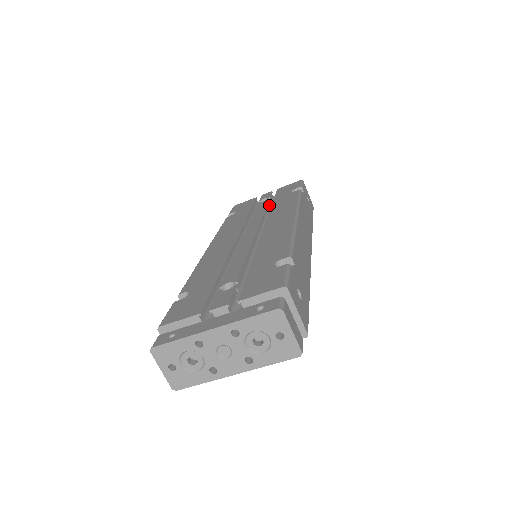
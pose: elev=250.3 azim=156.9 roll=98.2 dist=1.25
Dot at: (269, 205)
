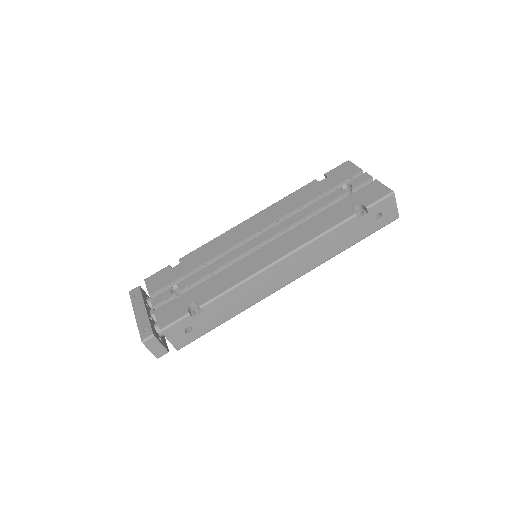
Dot at: (342, 198)
